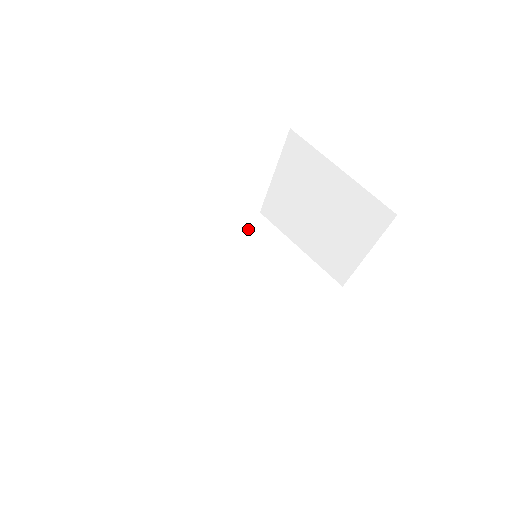
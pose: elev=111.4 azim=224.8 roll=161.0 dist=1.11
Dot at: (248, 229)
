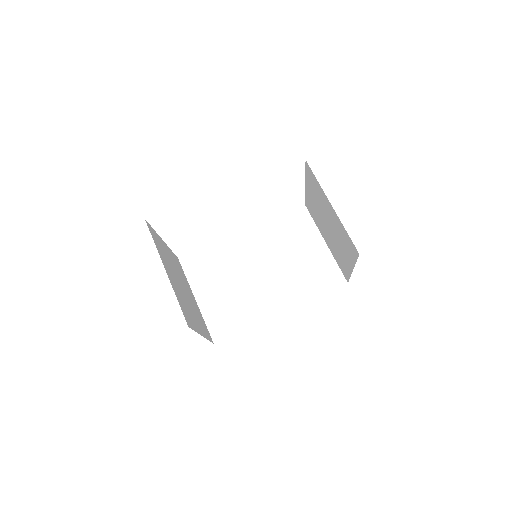
Dot at: (288, 219)
